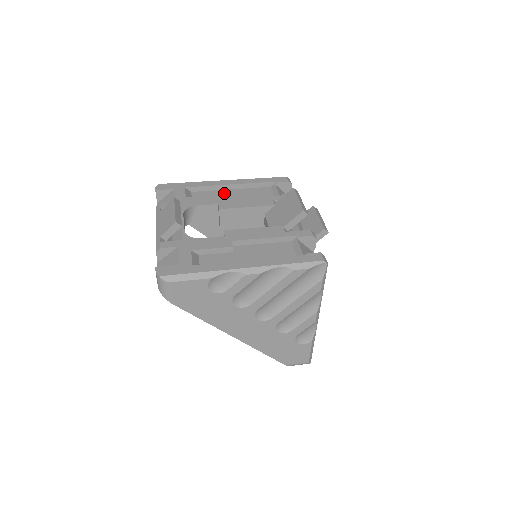
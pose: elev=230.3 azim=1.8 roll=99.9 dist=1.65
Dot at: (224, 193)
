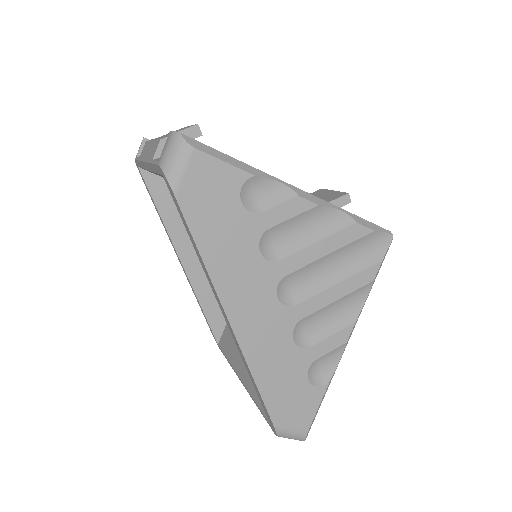
Dot at: occluded
